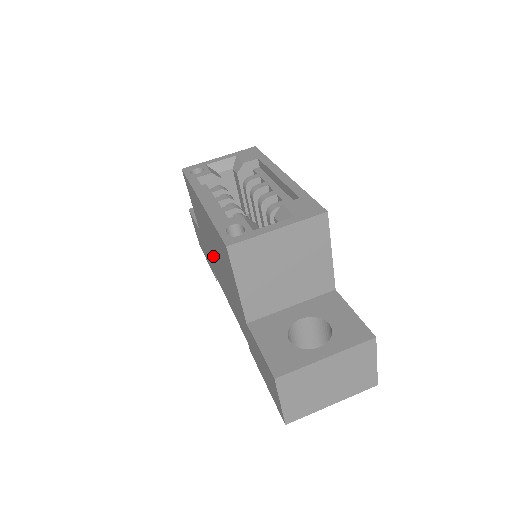
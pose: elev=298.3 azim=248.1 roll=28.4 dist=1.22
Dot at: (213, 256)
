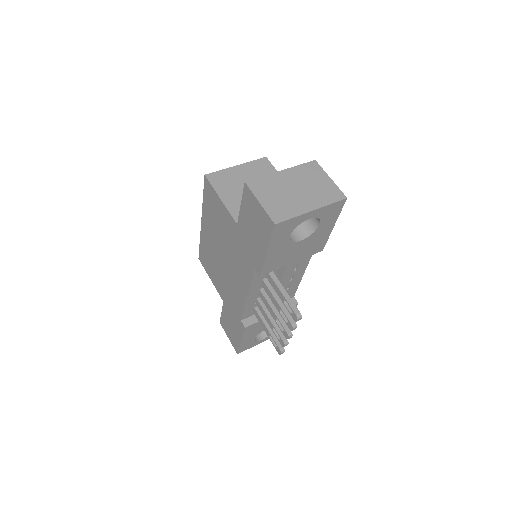
Dot at: (226, 273)
